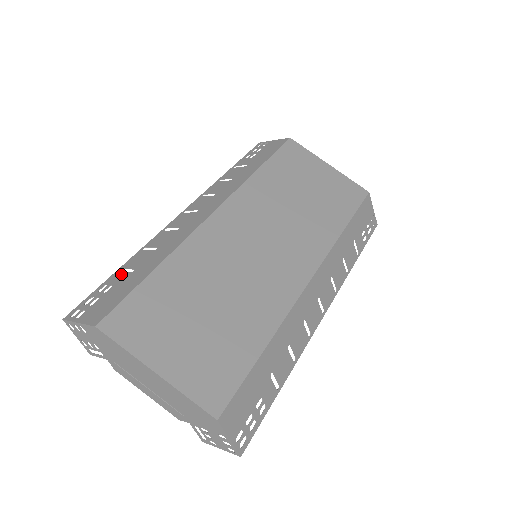
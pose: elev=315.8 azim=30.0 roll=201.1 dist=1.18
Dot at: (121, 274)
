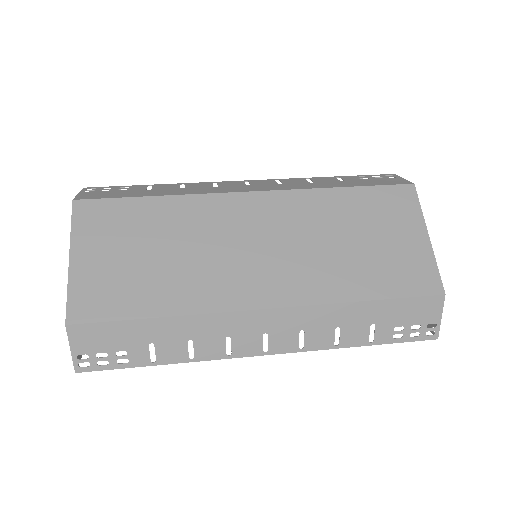
Dot at: (143, 187)
